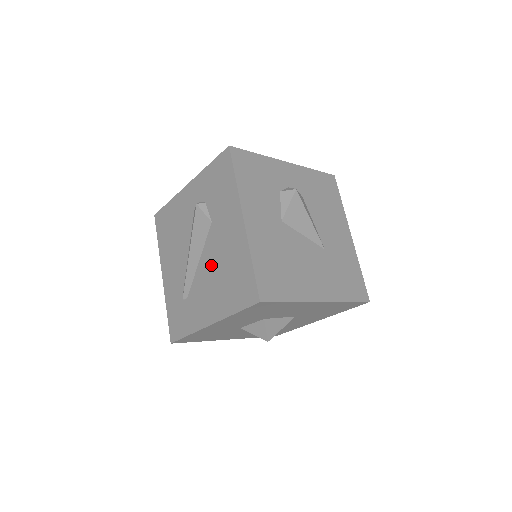
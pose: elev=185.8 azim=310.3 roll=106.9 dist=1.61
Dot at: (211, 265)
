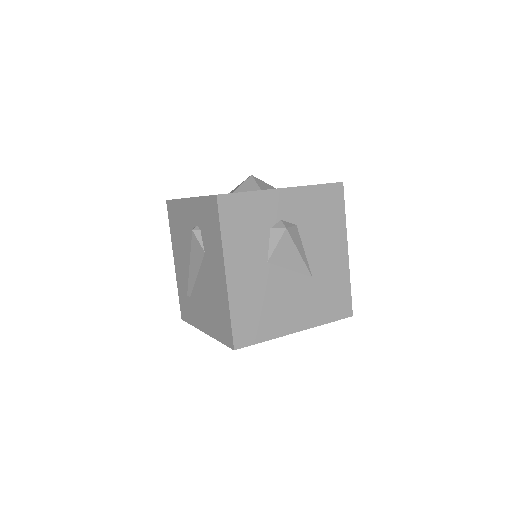
Dot at: (205, 288)
